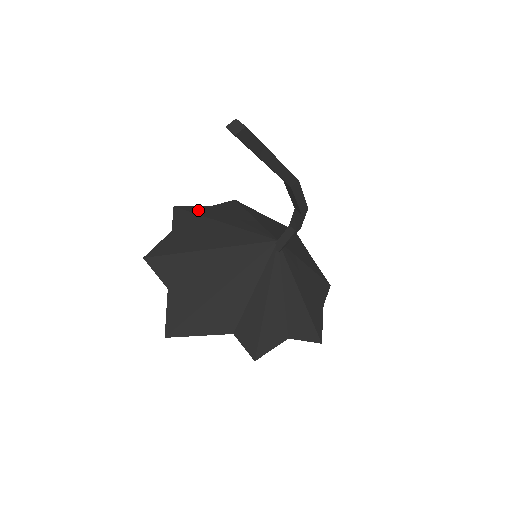
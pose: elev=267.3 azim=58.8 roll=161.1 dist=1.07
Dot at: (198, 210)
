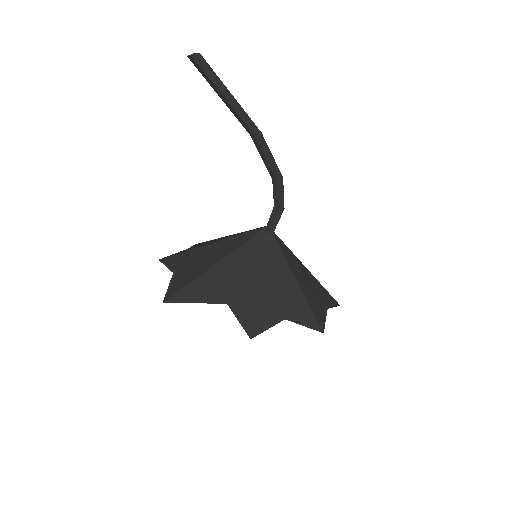
Dot at: occluded
